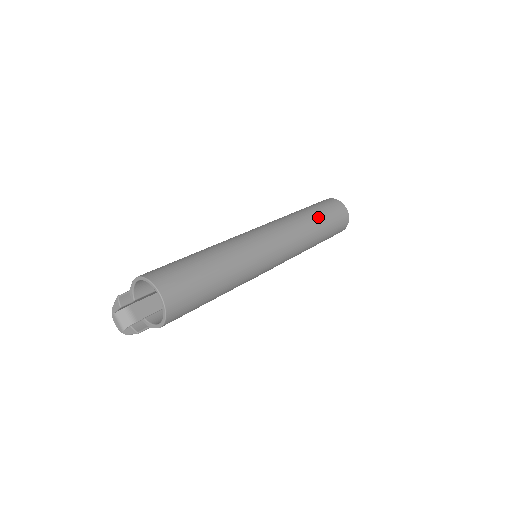
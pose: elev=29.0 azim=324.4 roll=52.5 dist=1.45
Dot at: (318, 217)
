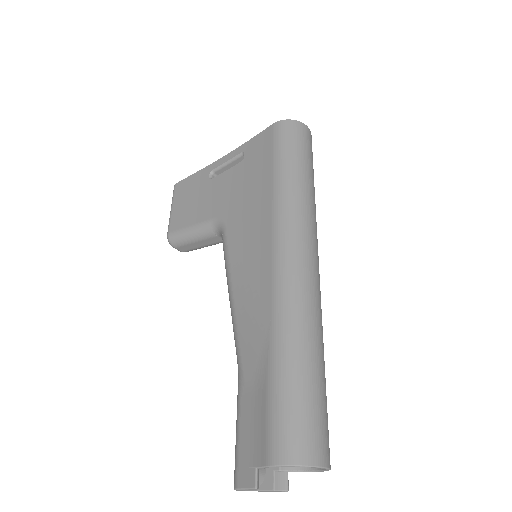
Dot at: (308, 174)
